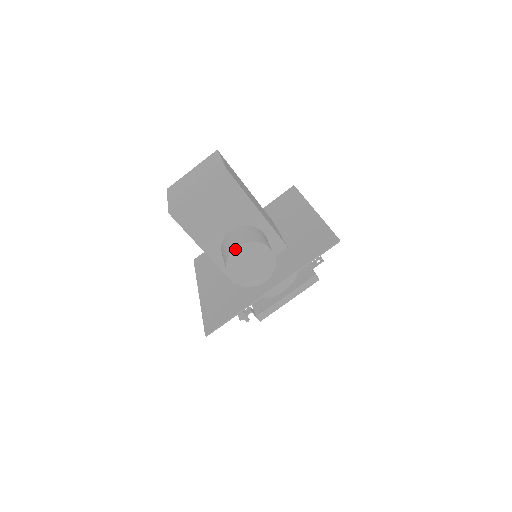
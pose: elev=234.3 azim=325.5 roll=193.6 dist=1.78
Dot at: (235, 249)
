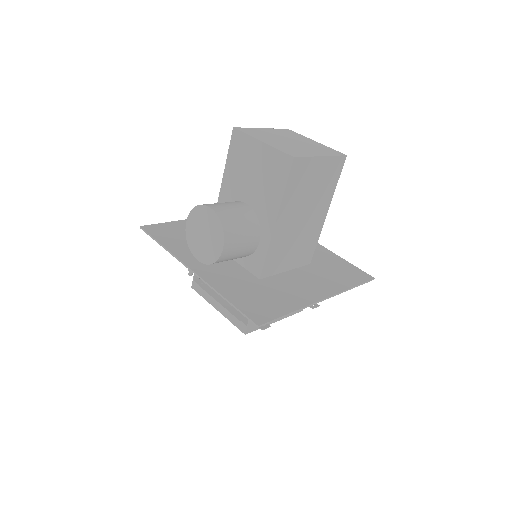
Dot at: (209, 207)
